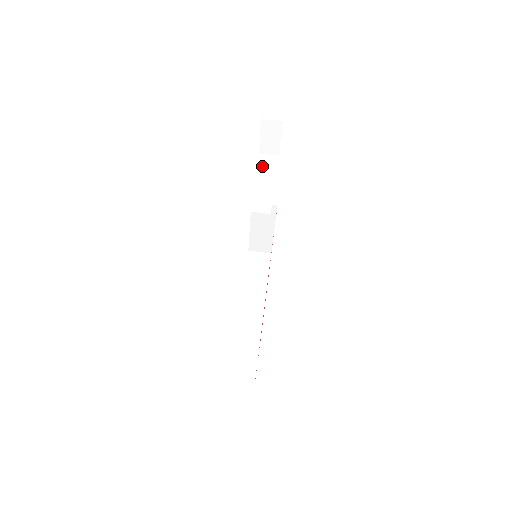
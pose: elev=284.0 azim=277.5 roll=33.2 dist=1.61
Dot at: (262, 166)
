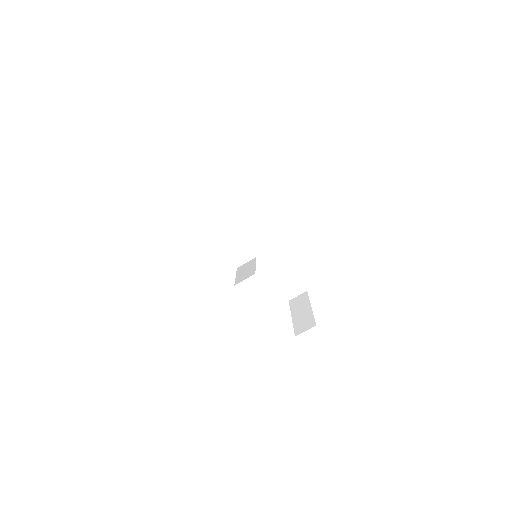
Dot at: (200, 203)
